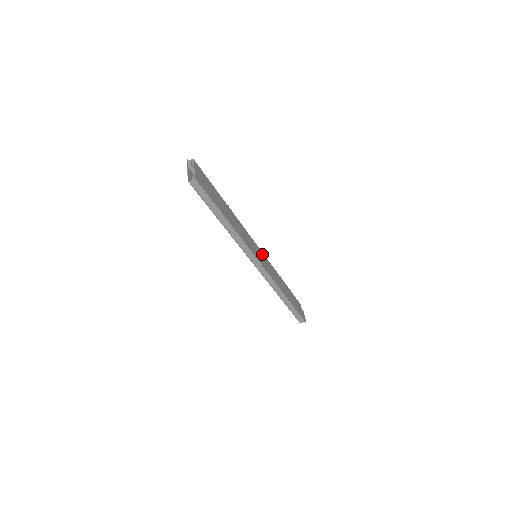
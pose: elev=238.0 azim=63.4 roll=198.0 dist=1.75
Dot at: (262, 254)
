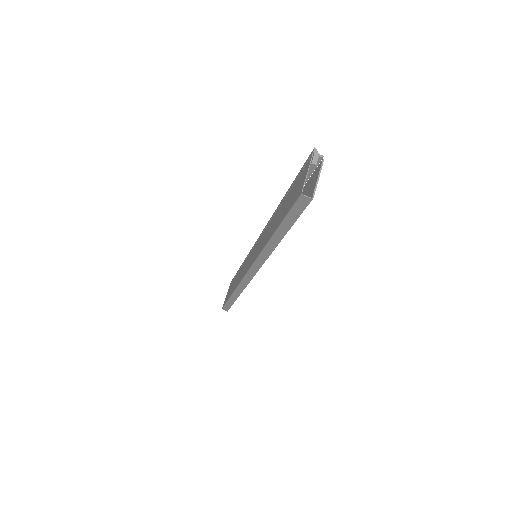
Dot at: occluded
